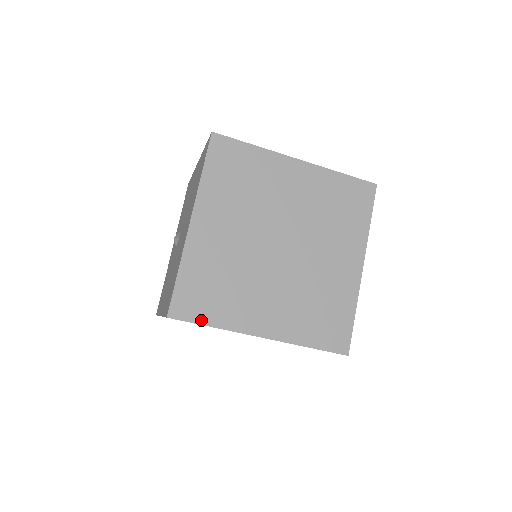
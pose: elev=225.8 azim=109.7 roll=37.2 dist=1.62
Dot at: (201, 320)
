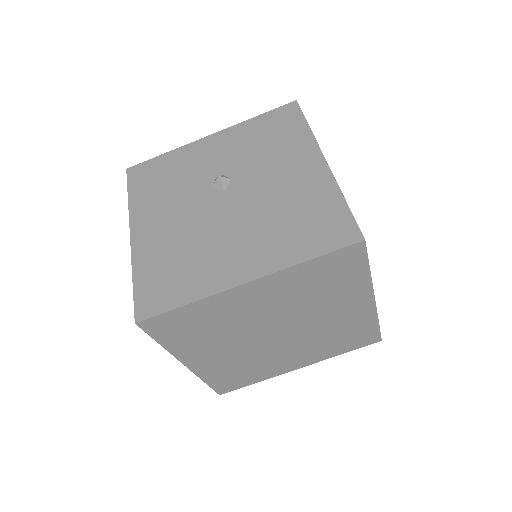
Dot at: (159, 338)
